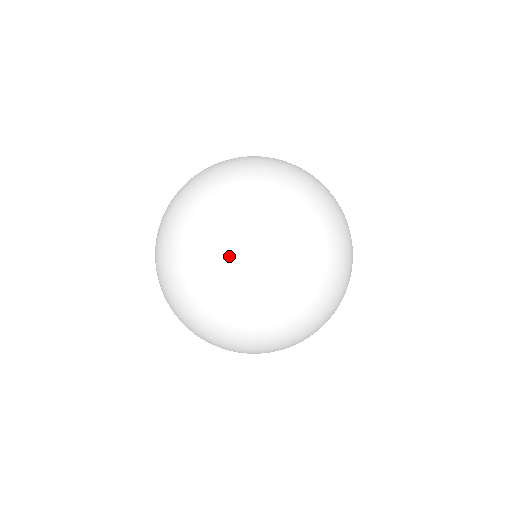
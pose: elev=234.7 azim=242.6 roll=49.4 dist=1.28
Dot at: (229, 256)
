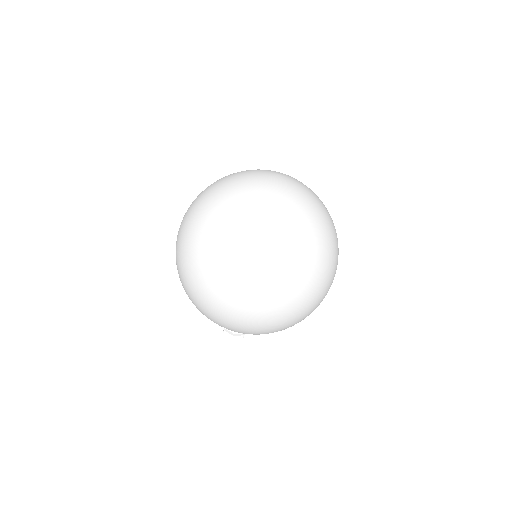
Dot at: (286, 184)
